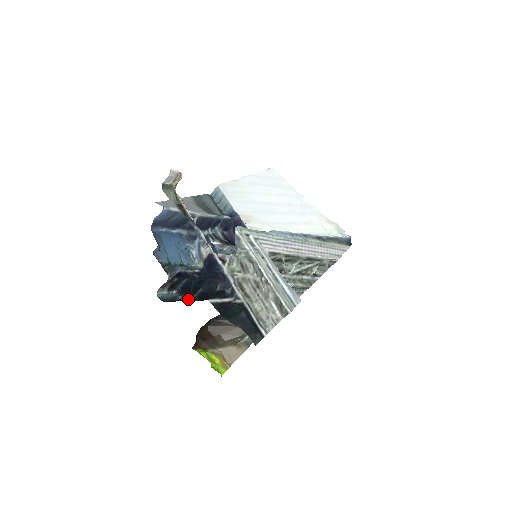
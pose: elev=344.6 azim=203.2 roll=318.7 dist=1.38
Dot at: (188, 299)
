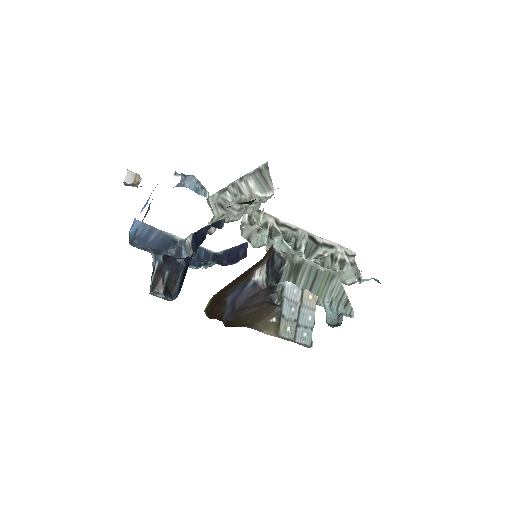
Dot at: occluded
